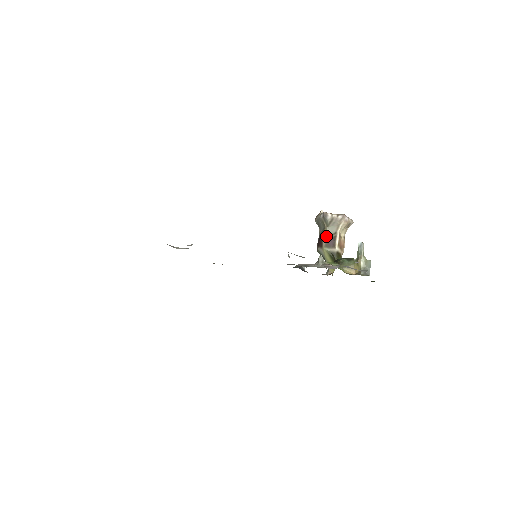
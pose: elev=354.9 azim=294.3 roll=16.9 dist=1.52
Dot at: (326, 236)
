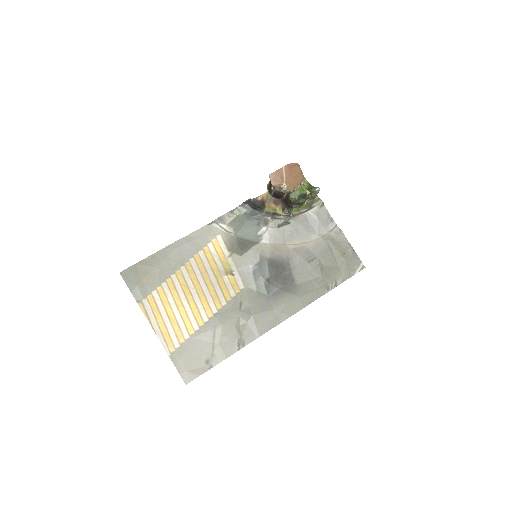
Dot at: (286, 194)
